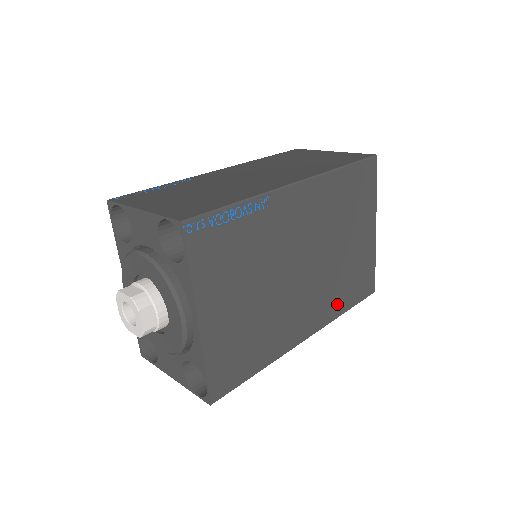
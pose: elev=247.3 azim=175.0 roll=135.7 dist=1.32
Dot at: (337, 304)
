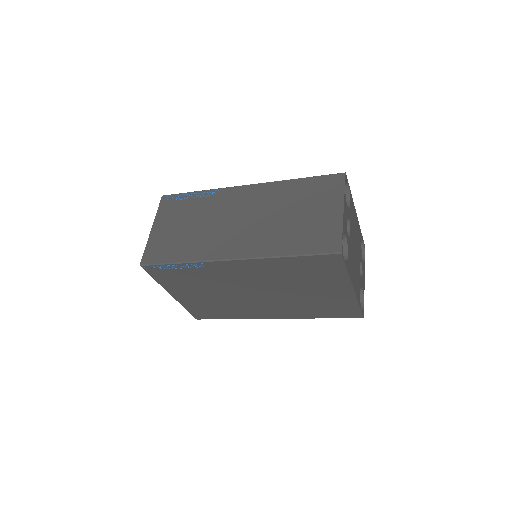
Dot at: (306, 313)
